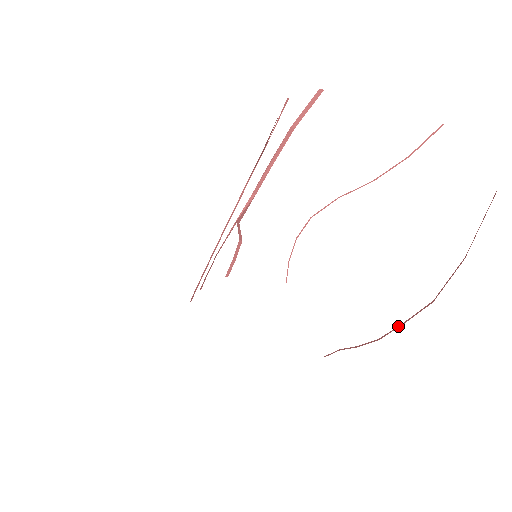
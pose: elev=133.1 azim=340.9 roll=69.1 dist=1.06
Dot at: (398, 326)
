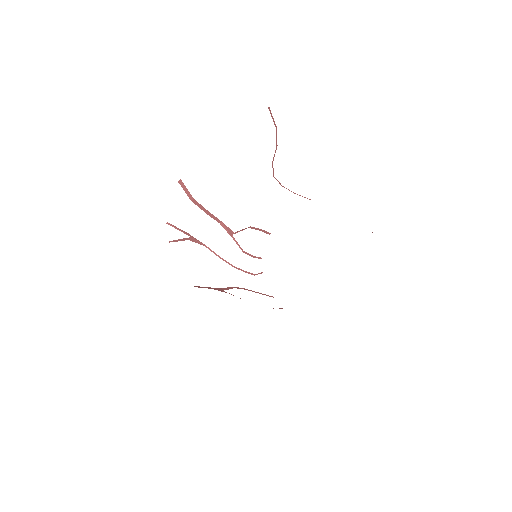
Dot at: occluded
